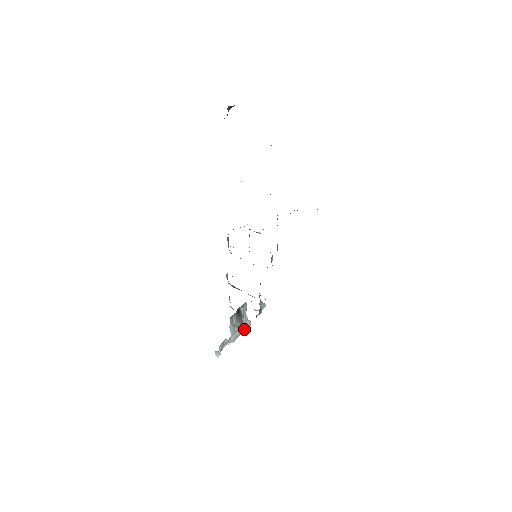
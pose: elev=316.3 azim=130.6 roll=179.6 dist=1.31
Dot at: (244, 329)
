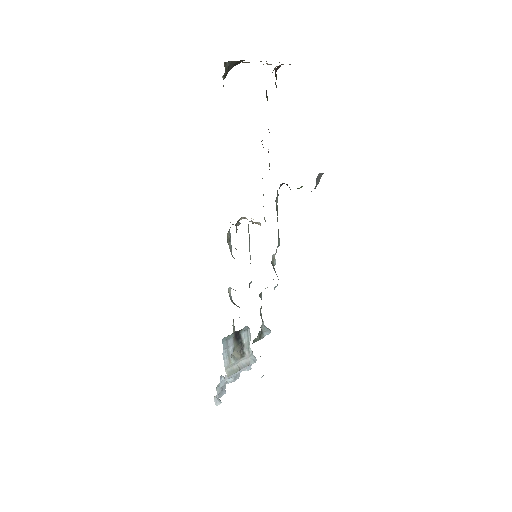
Dot at: (245, 365)
